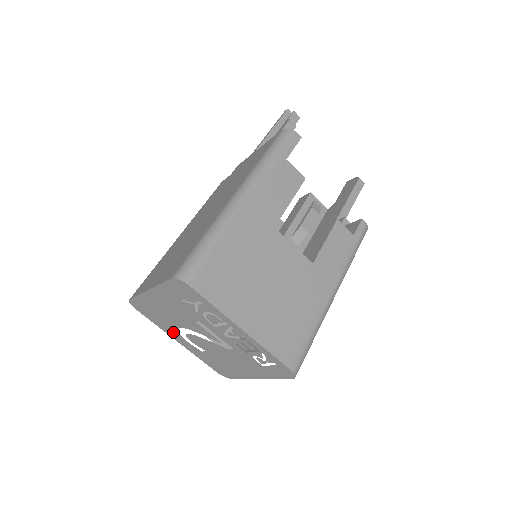
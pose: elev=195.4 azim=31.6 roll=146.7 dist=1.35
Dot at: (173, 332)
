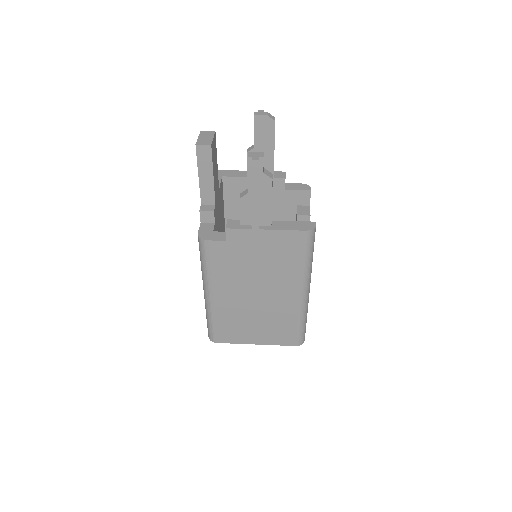
Dot at: occluded
